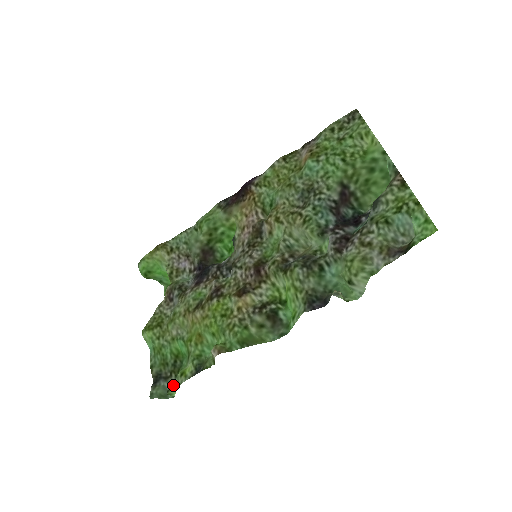
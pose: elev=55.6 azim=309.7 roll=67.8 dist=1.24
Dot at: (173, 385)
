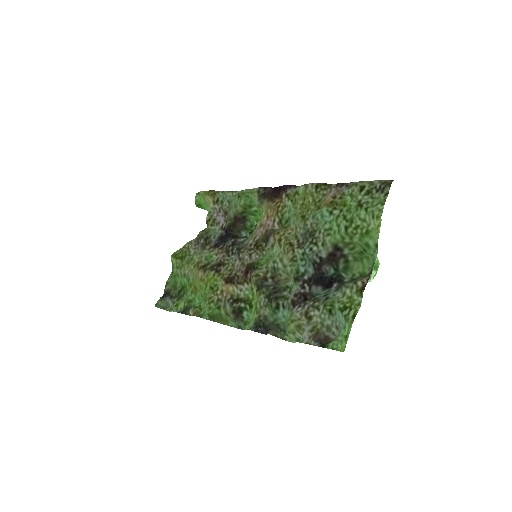
Dot at: (169, 308)
